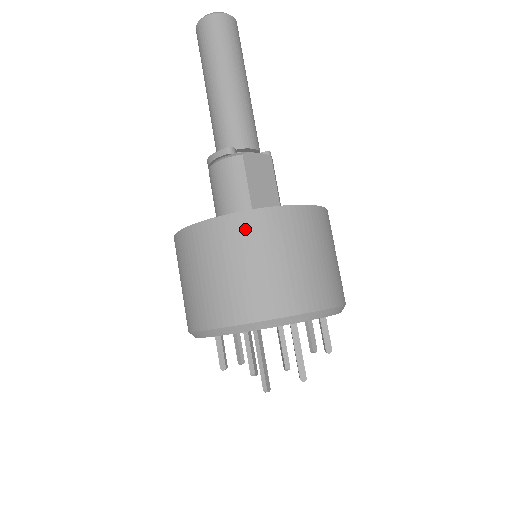
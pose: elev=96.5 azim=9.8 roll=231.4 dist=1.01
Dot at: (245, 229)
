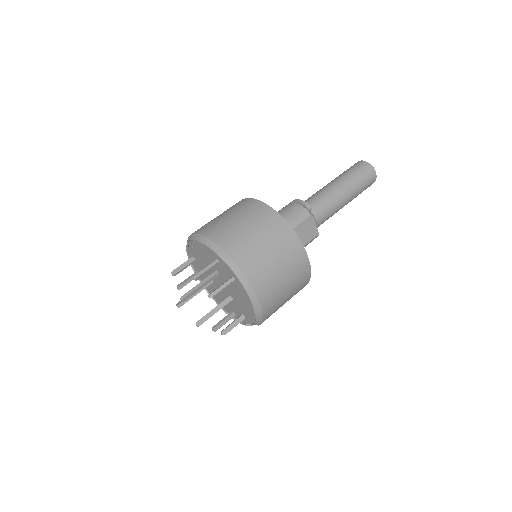
Dot at: (278, 227)
